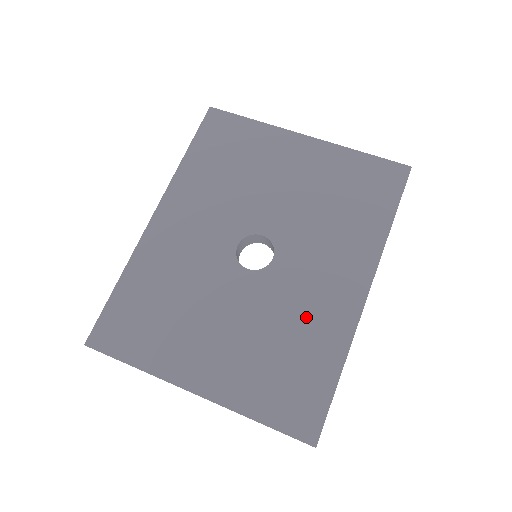
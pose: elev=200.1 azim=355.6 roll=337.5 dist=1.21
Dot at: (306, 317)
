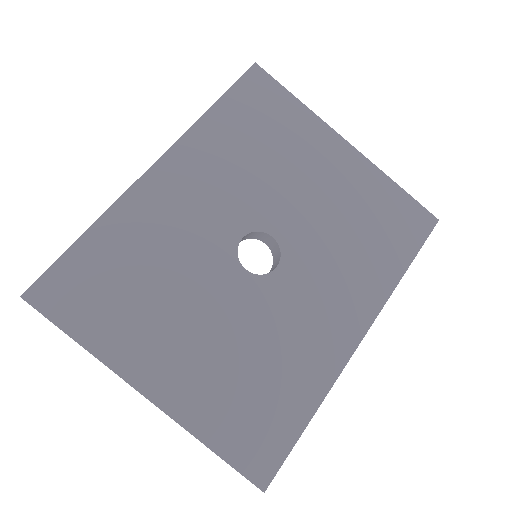
Dot at: (293, 345)
